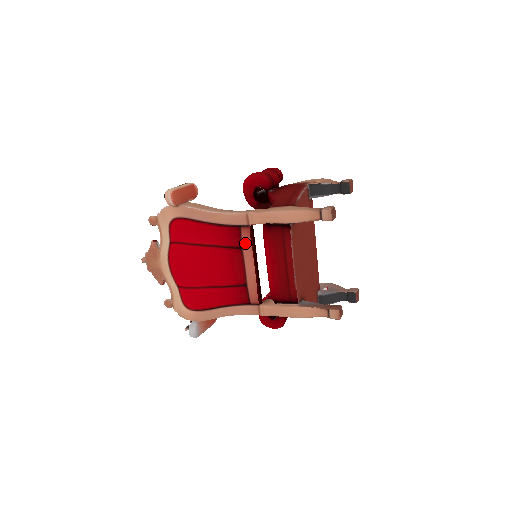
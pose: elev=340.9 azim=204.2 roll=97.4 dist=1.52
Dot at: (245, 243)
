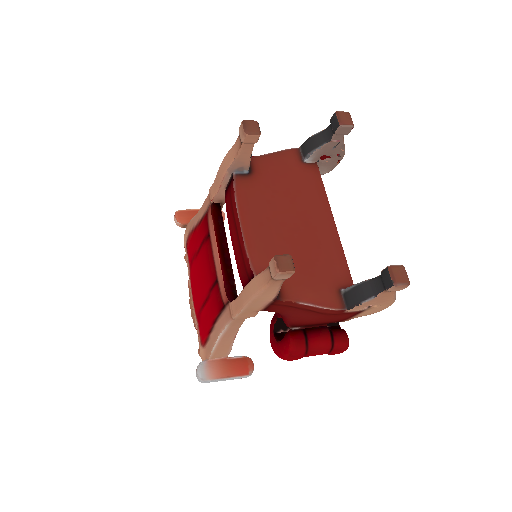
Dot at: (210, 226)
